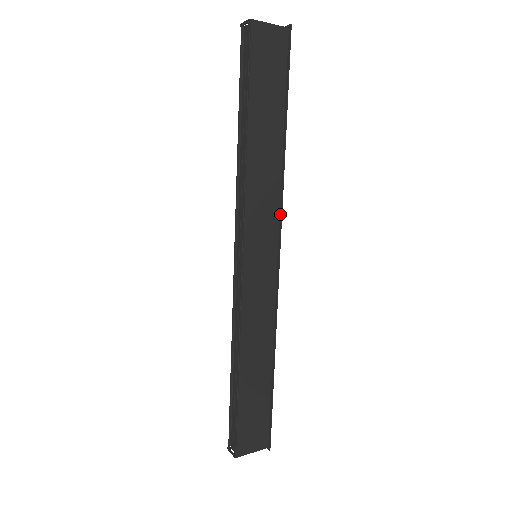
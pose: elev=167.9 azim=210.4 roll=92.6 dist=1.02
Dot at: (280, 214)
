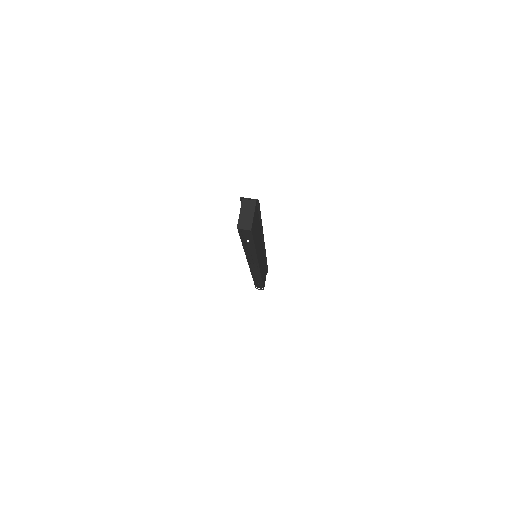
Dot at: (263, 239)
